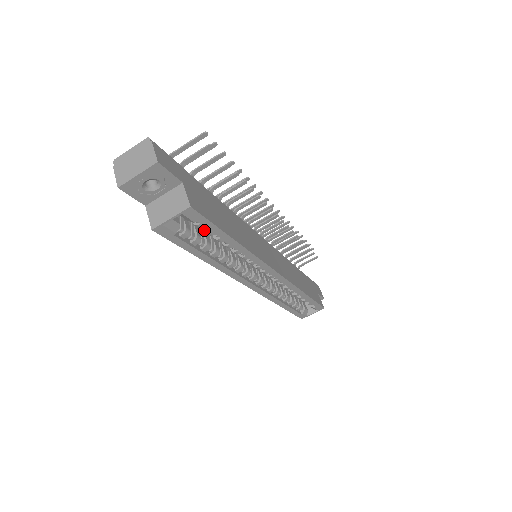
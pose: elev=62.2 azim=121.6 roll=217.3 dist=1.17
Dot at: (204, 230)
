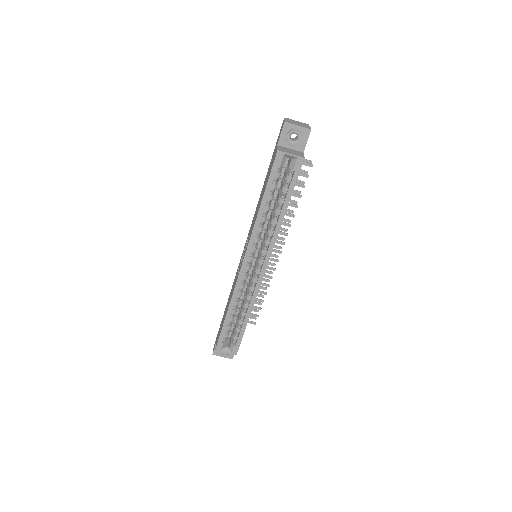
Dot at: (283, 185)
